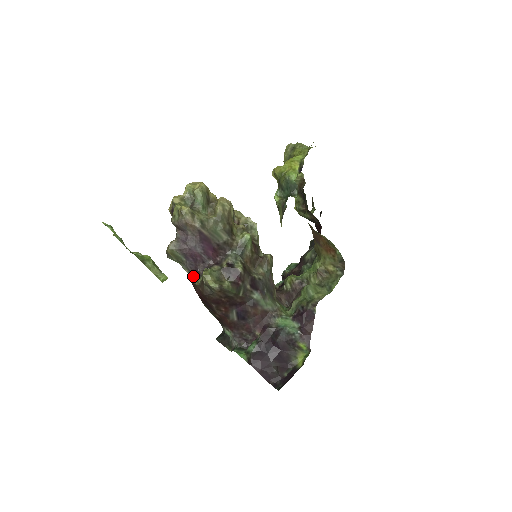
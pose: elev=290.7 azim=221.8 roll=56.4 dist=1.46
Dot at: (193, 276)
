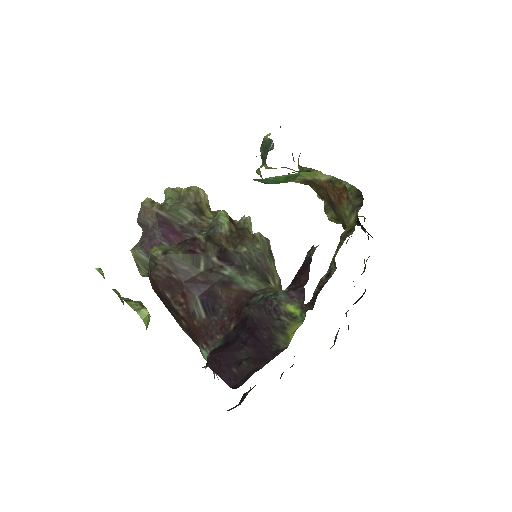
Dot at: occluded
